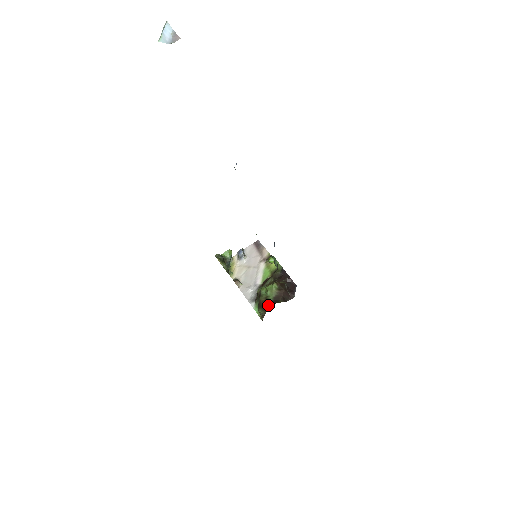
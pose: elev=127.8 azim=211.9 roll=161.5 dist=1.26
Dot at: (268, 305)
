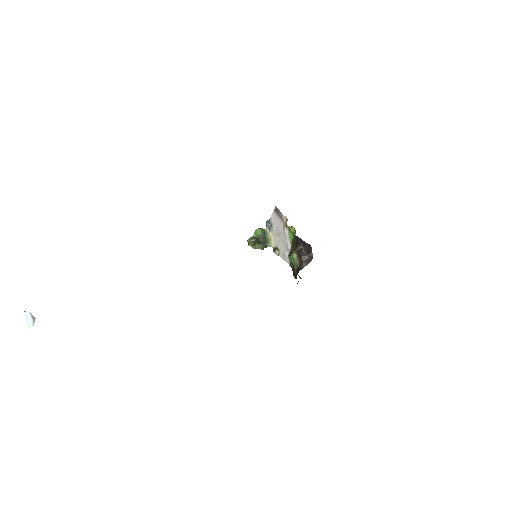
Dot at: (296, 273)
